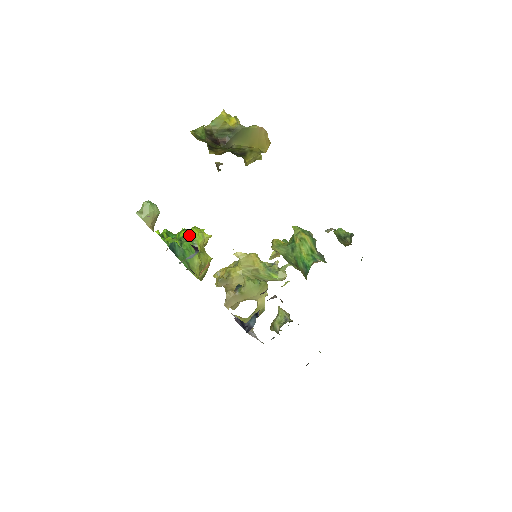
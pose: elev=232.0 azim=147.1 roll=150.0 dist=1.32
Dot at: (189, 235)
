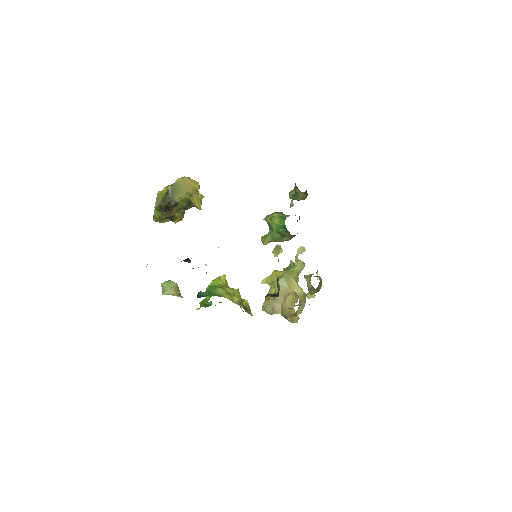
Dot at: occluded
